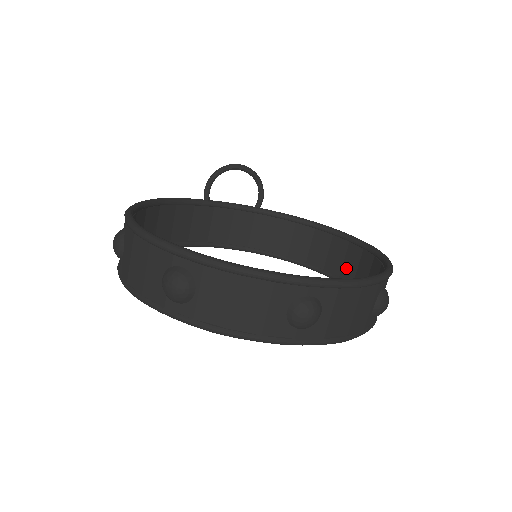
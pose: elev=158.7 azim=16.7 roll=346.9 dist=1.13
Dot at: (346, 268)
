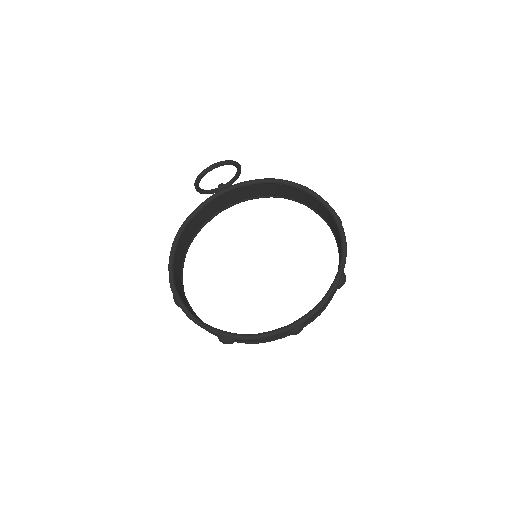
Dot at: (320, 211)
